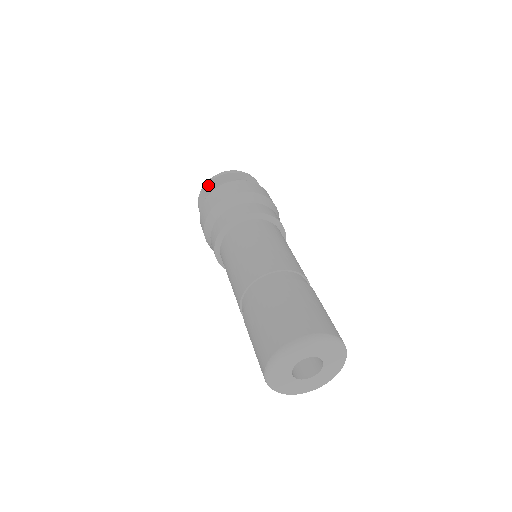
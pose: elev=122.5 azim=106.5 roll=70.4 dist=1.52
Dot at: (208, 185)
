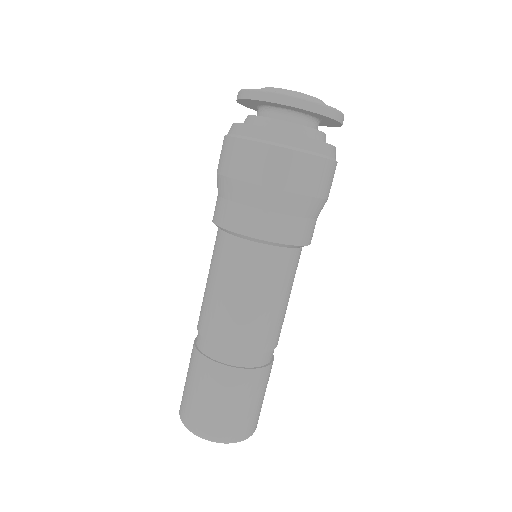
Dot at: (257, 100)
